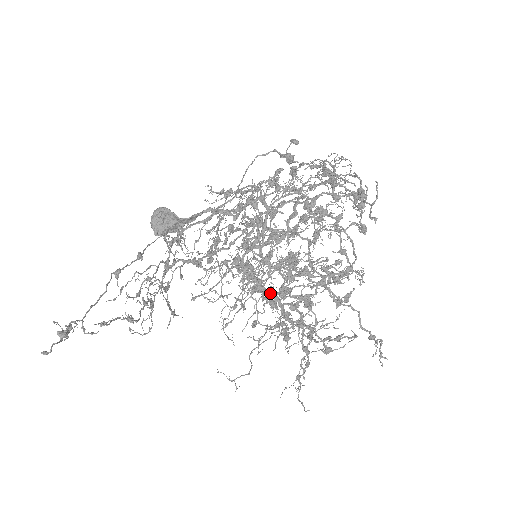
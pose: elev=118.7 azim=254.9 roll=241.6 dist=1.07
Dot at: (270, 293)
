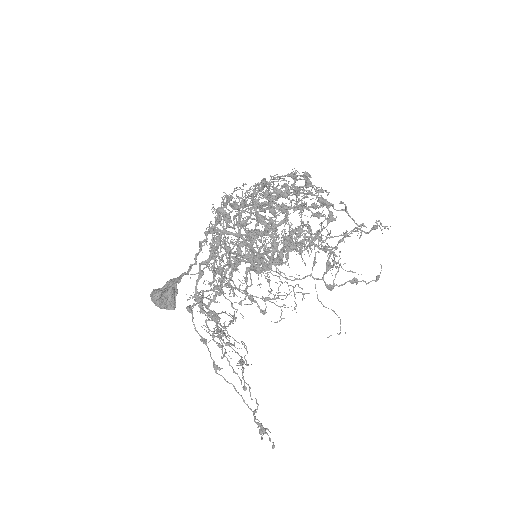
Dot at: (281, 256)
